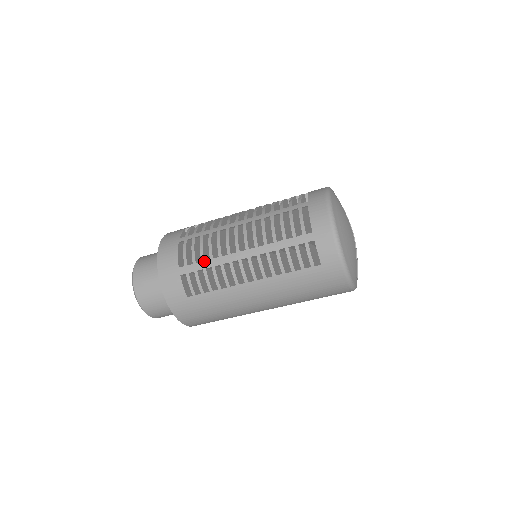
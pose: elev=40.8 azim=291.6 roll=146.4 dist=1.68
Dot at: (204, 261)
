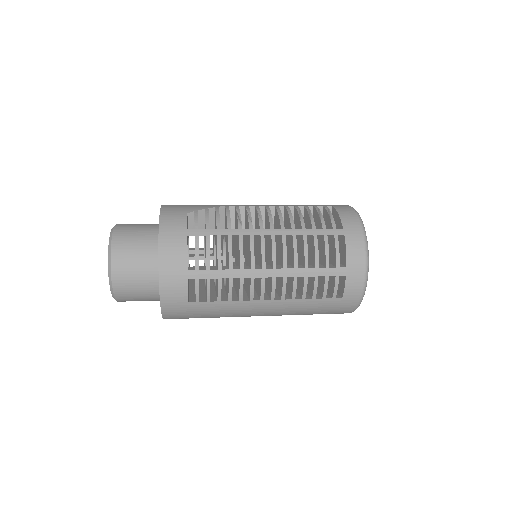
Dot at: (221, 270)
